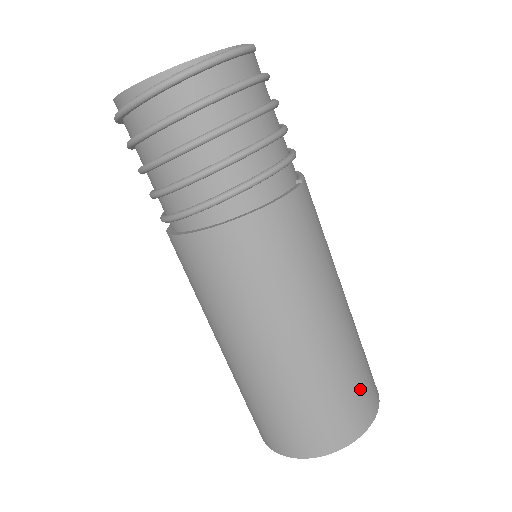
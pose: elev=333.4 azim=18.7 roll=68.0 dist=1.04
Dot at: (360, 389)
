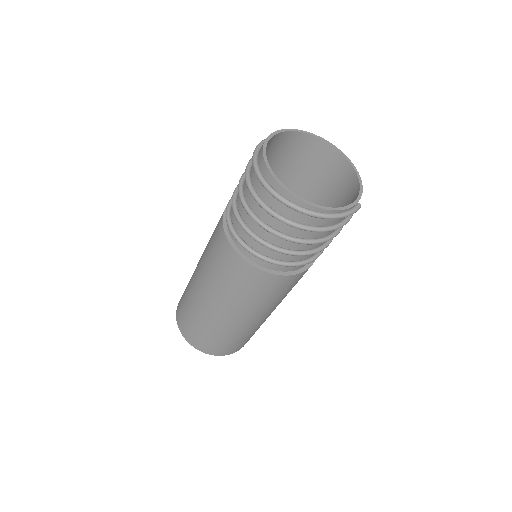
Dot at: (245, 341)
